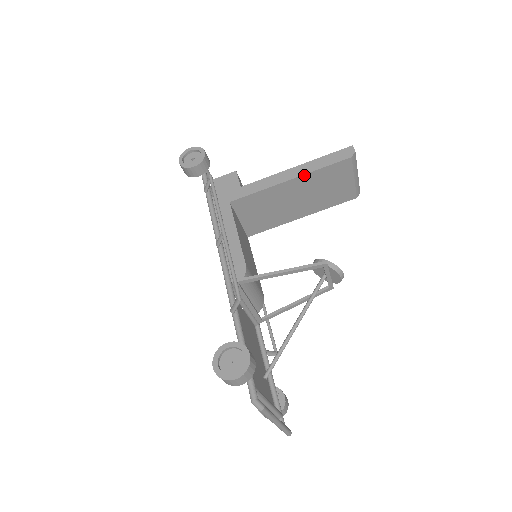
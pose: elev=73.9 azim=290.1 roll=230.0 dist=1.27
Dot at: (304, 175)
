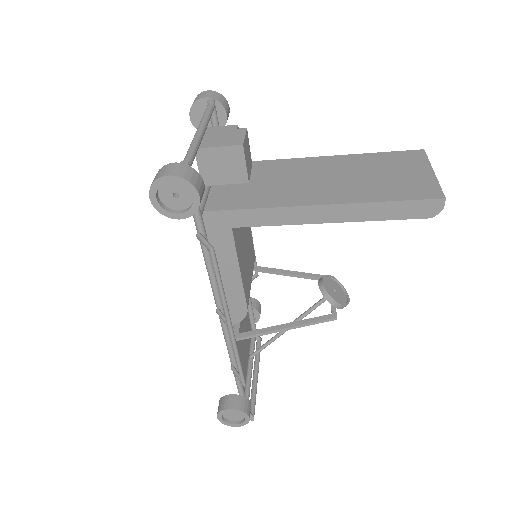
Dot at: (352, 221)
